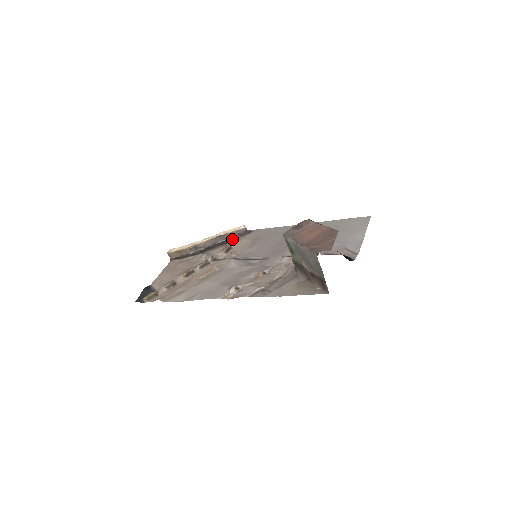
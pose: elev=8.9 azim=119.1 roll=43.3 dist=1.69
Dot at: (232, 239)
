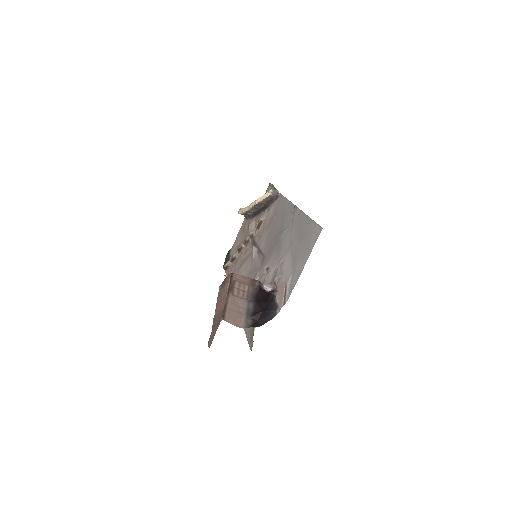
Dot at: (267, 205)
